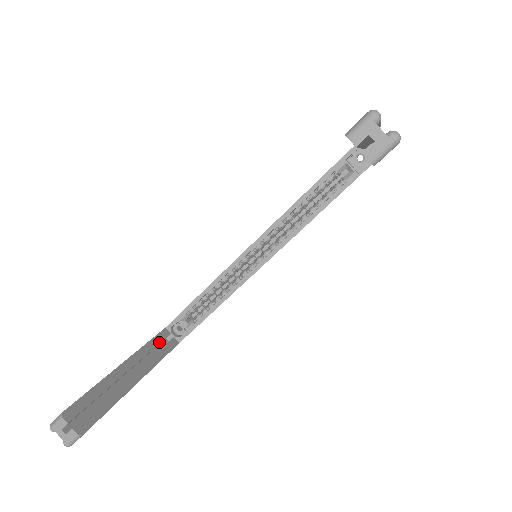
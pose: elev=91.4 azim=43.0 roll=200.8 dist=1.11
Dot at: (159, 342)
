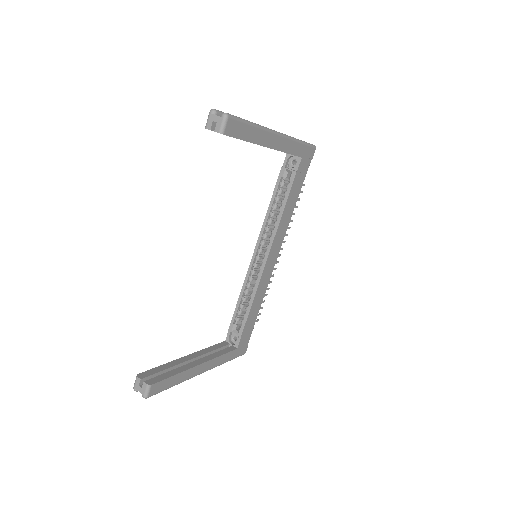
Dot at: (218, 348)
